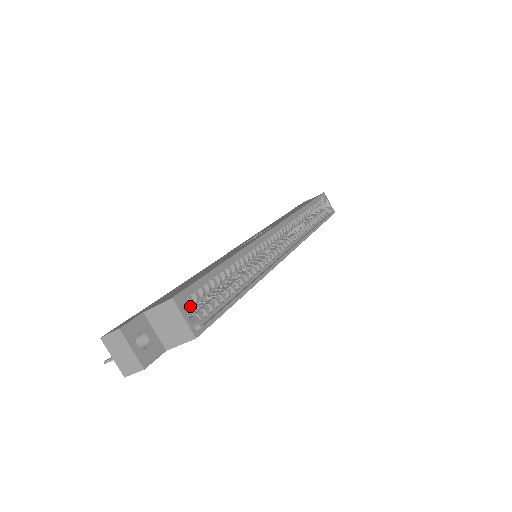
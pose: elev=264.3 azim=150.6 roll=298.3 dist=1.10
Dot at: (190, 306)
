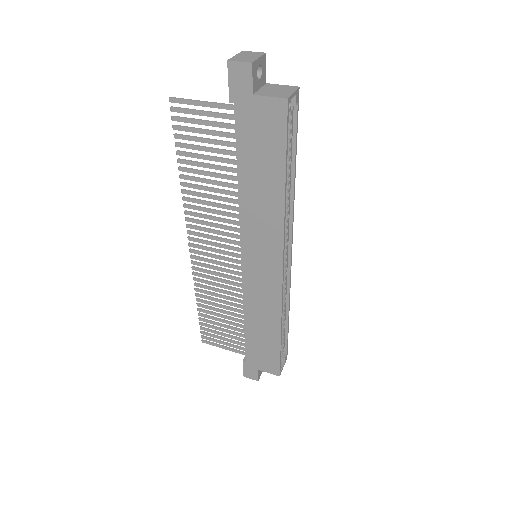
Dot at: occluded
